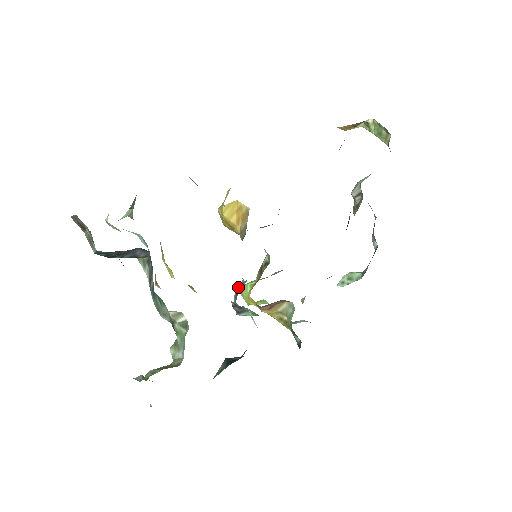
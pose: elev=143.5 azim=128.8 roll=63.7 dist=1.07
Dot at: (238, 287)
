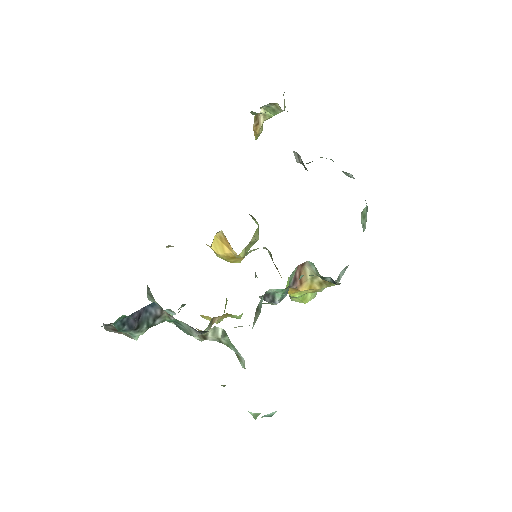
Dot at: occluded
